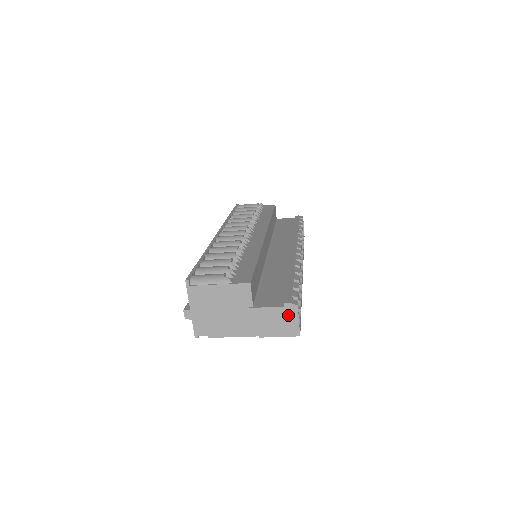
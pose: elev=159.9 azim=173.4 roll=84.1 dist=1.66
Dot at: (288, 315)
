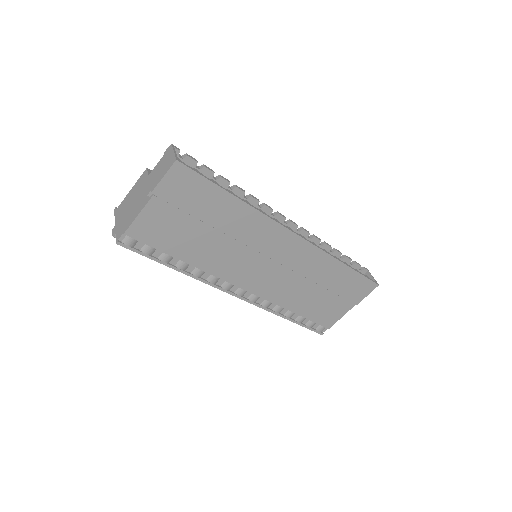
Dot at: (167, 157)
